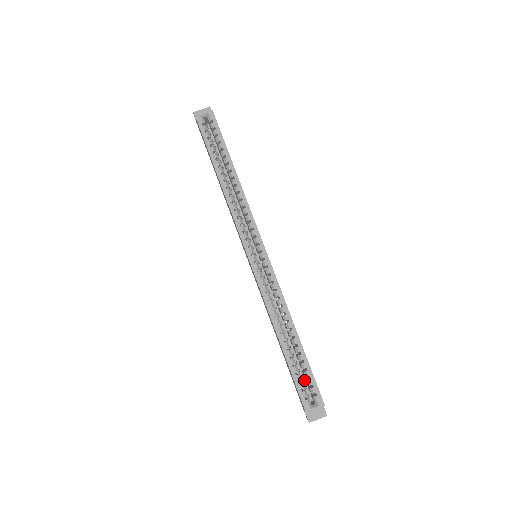
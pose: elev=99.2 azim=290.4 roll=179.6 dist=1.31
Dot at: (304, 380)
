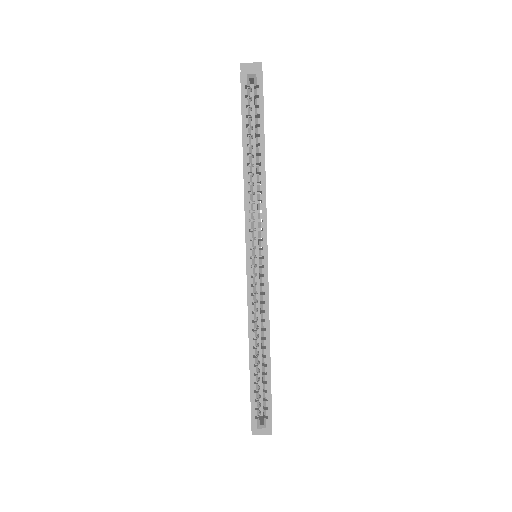
Dot at: (262, 394)
